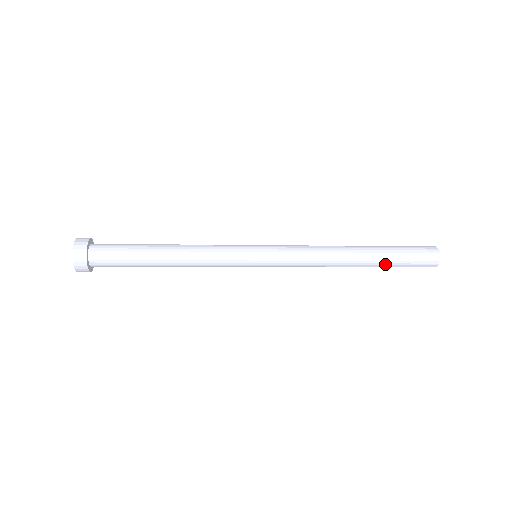
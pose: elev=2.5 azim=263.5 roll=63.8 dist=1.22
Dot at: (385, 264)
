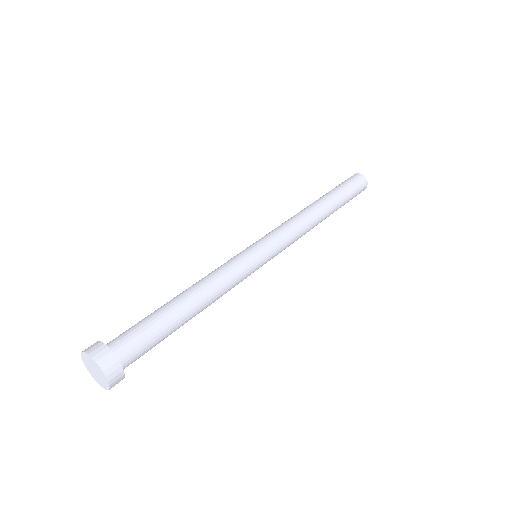
Dot at: occluded
